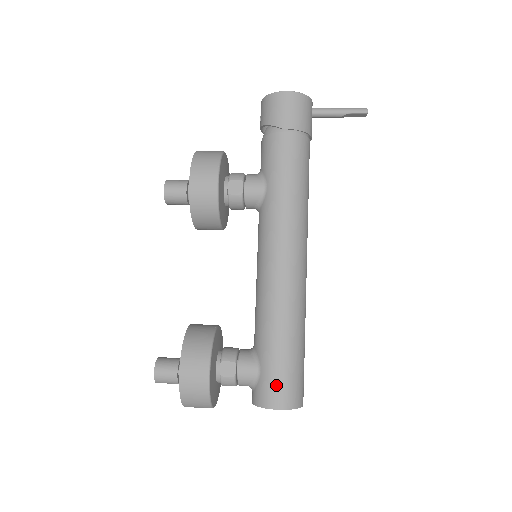
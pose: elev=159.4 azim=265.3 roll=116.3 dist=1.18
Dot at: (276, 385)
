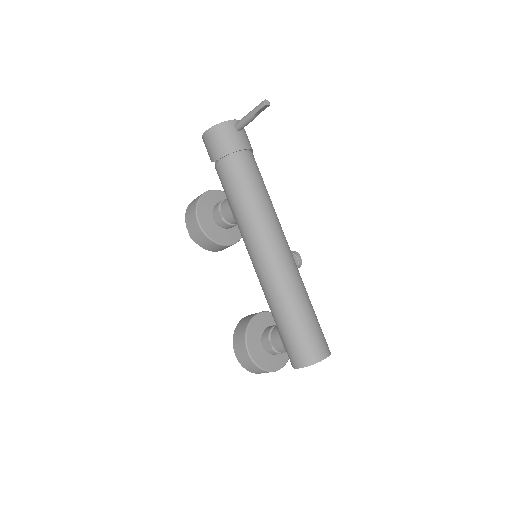
Dot at: (291, 351)
